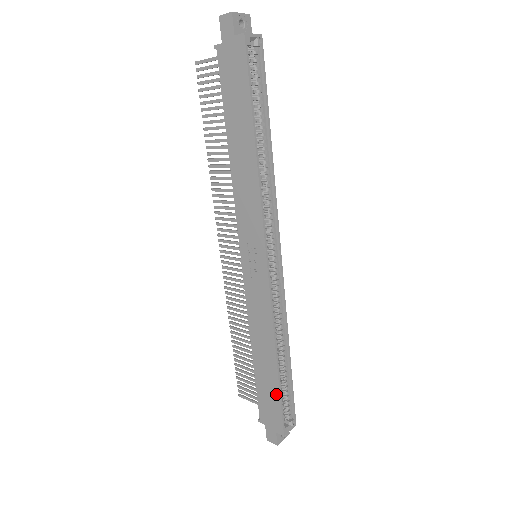
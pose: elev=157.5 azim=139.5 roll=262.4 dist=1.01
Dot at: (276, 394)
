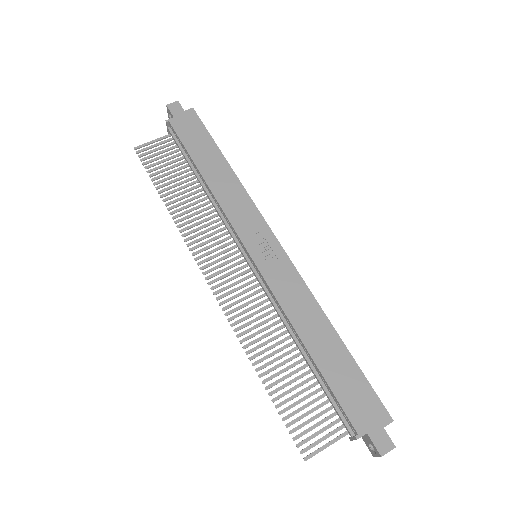
Dot at: (355, 370)
